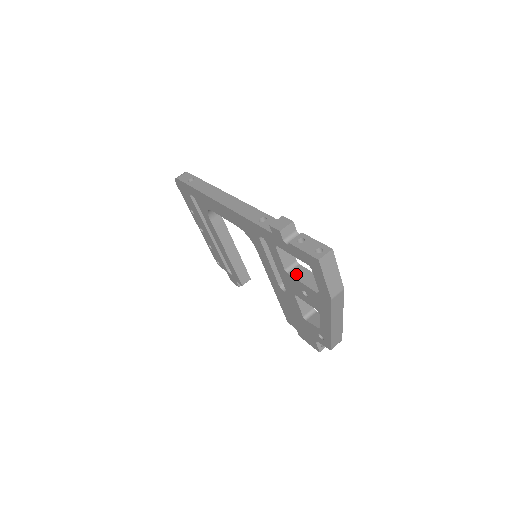
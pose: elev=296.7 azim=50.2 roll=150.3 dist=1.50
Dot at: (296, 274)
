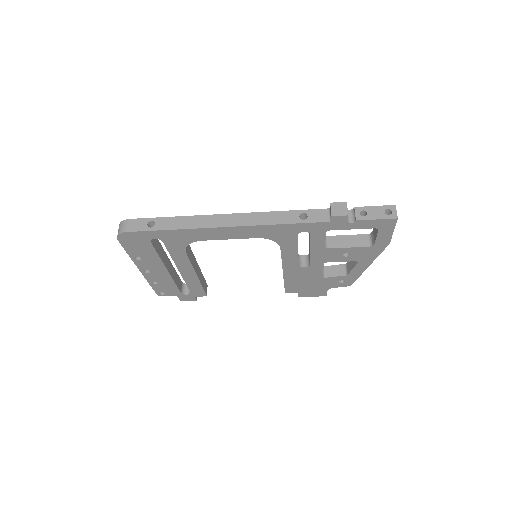
Dot at: (336, 244)
